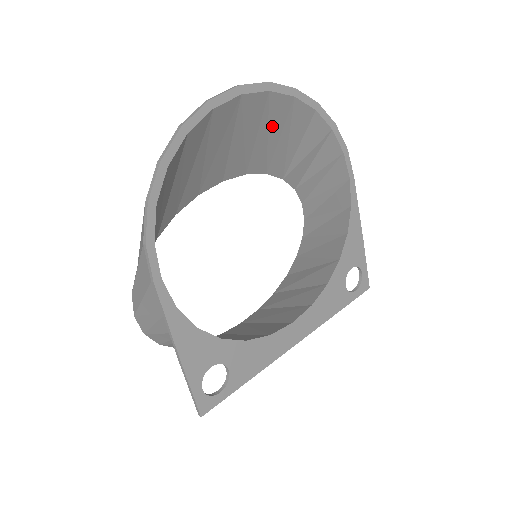
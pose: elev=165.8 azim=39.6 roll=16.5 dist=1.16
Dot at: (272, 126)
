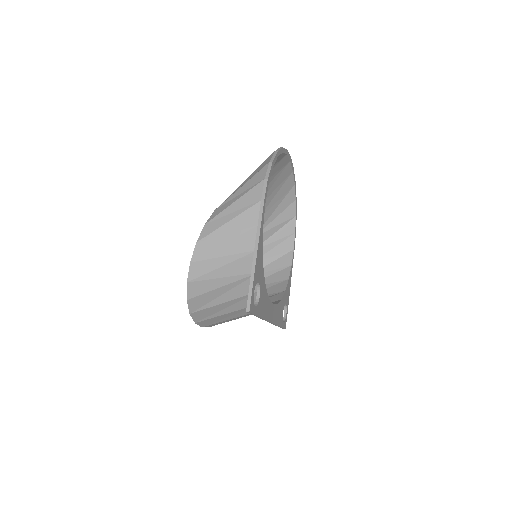
Dot at: (278, 193)
